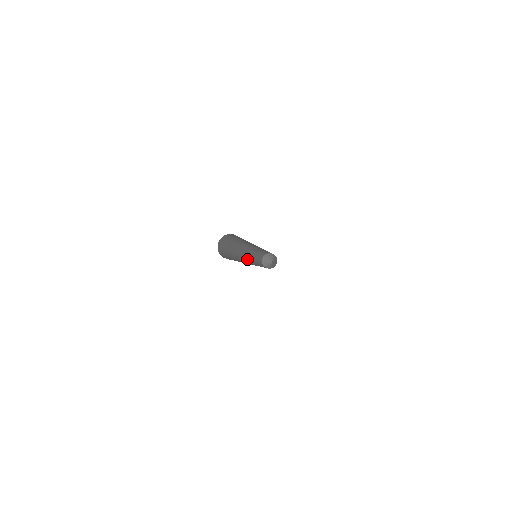
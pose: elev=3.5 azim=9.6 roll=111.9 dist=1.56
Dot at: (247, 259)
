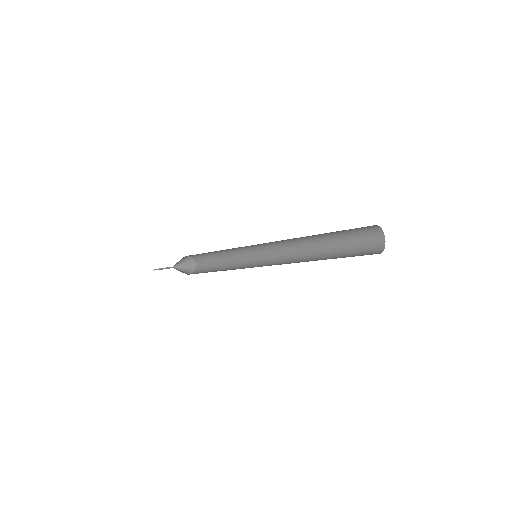
Dot at: occluded
